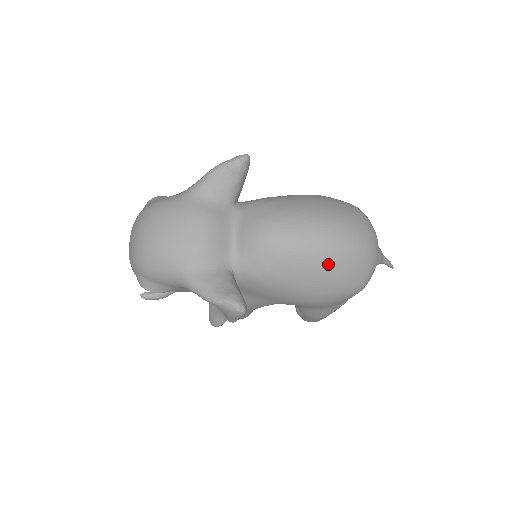
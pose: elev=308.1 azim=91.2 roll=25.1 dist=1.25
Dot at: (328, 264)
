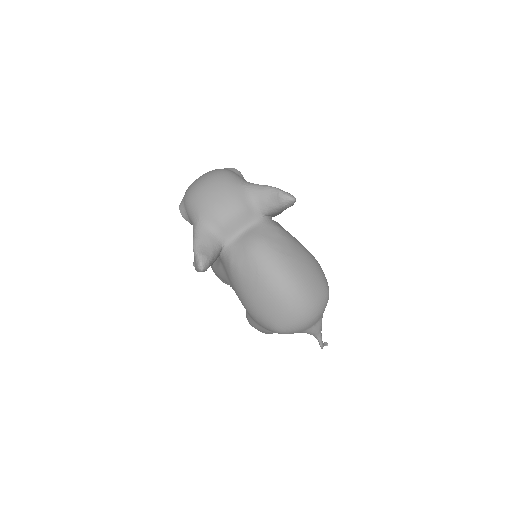
Dot at: (270, 297)
